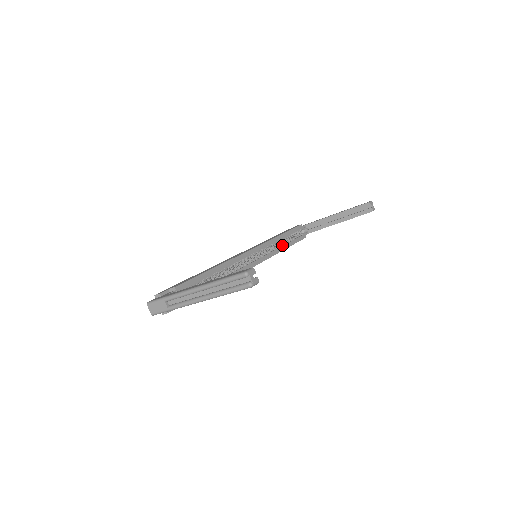
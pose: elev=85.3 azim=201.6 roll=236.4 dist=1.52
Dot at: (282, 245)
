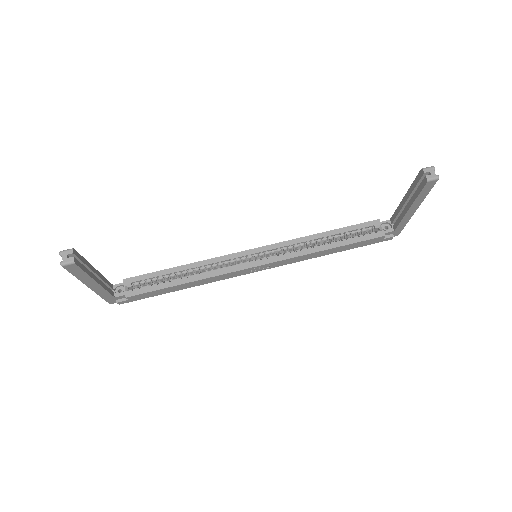
Dot at: (322, 245)
